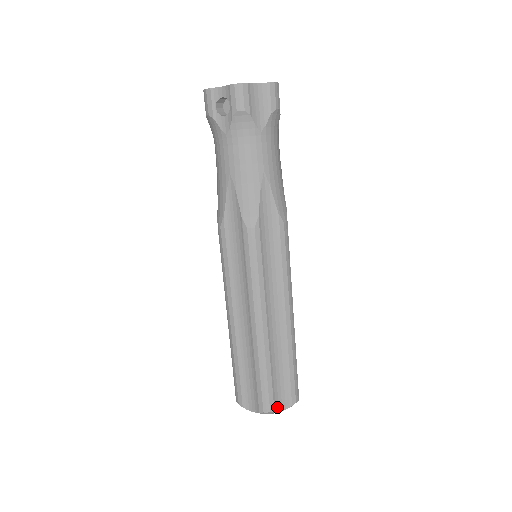
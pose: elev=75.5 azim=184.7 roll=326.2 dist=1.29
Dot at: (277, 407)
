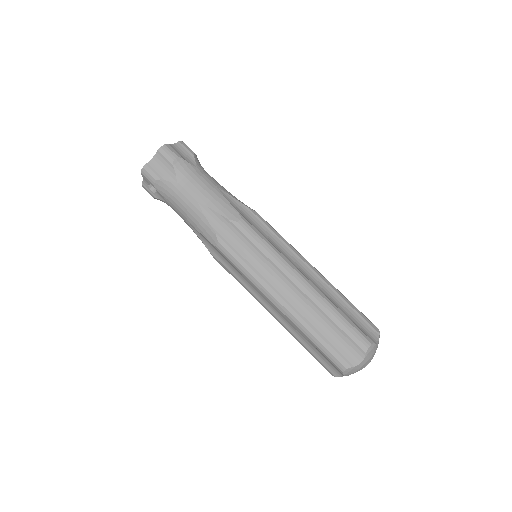
Dot at: (352, 361)
